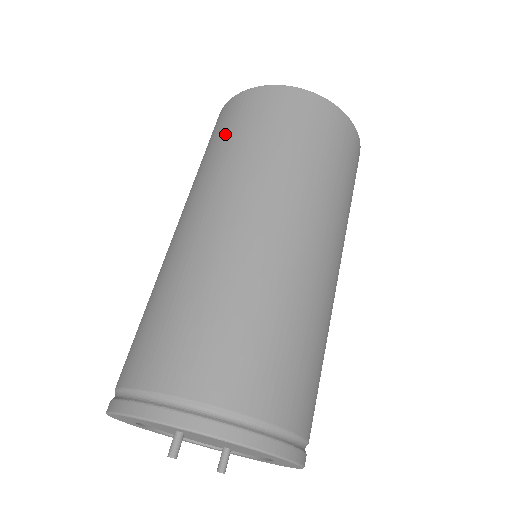
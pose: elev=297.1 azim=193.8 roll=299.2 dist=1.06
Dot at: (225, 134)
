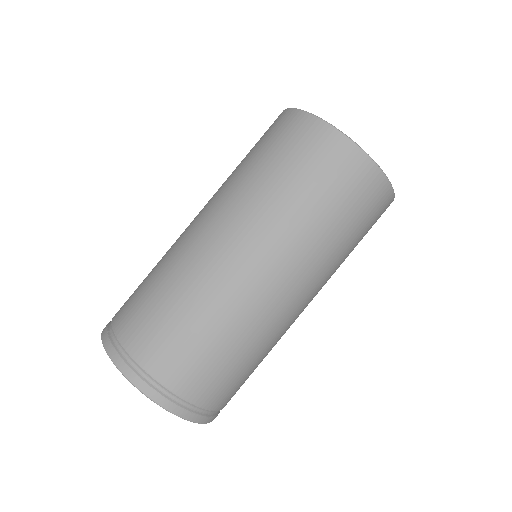
Dot at: (252, 149)
